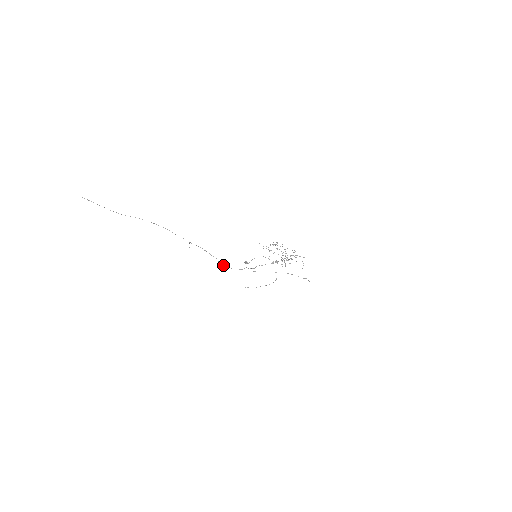
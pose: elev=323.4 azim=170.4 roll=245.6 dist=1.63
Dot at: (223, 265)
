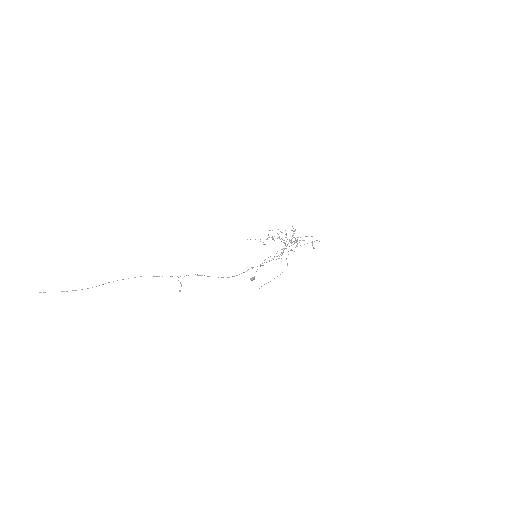
Dot at: occluded
